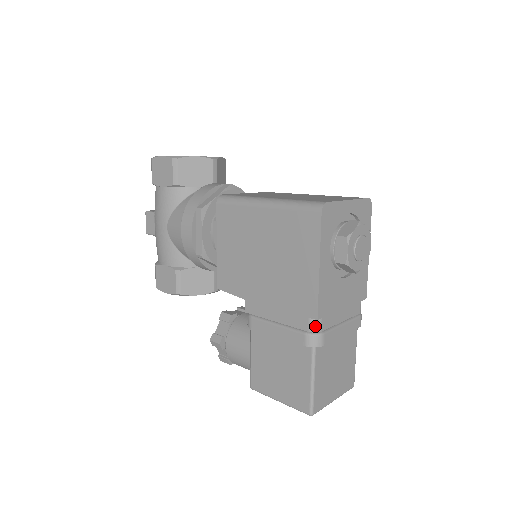
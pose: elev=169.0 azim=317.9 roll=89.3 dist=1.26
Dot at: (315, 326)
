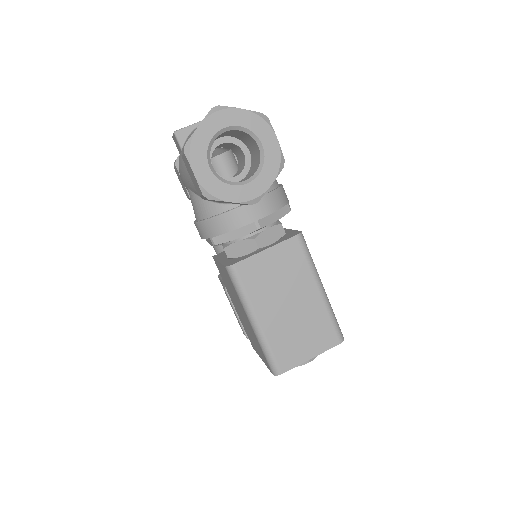
Dot at: occluded
